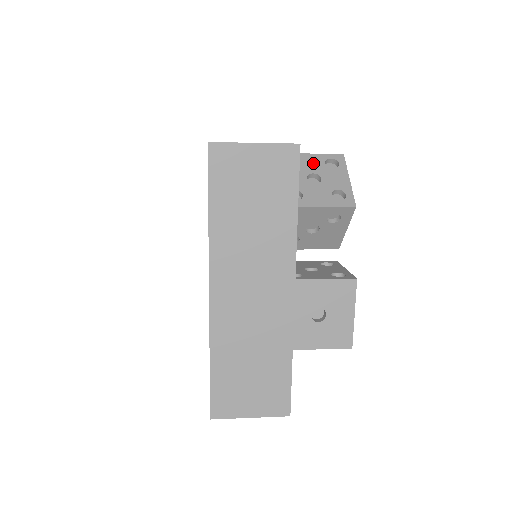
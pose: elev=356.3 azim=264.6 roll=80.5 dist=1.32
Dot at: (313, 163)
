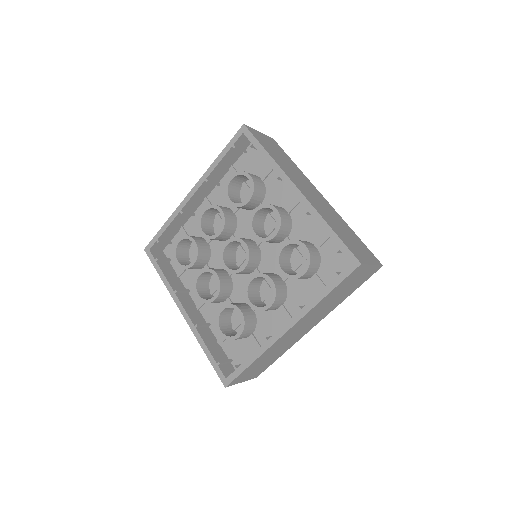
Dot at: occluded
